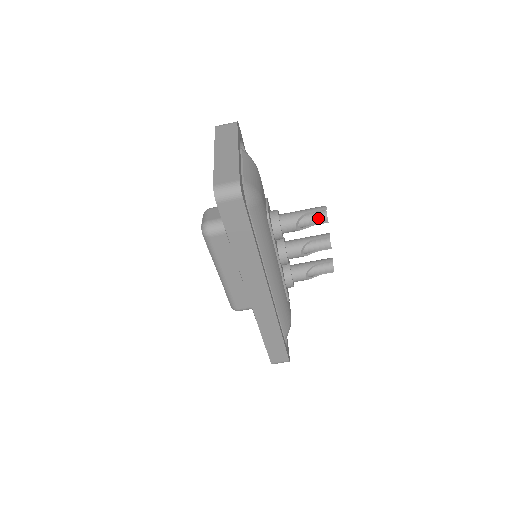
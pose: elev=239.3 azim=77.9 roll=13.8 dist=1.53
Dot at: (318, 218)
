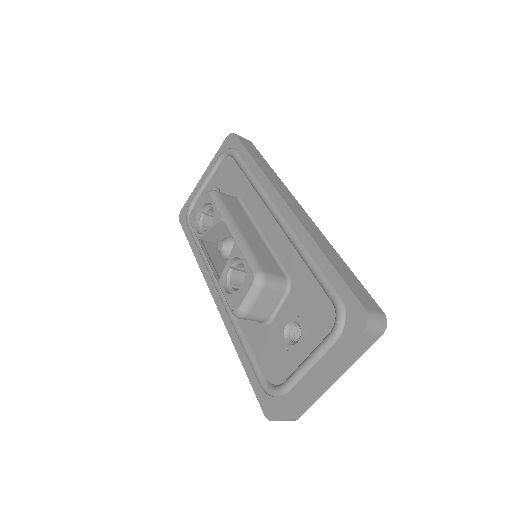
Dot at: occluded
